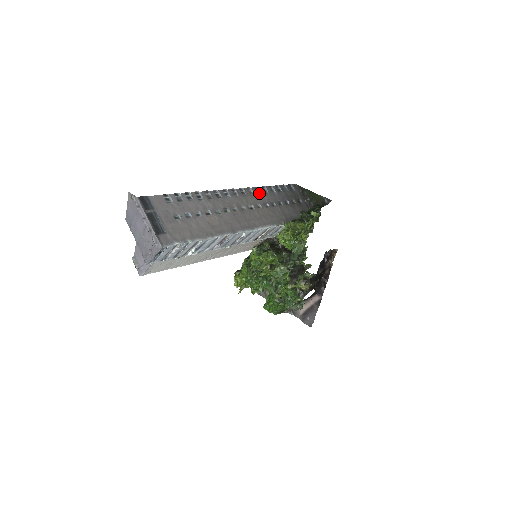
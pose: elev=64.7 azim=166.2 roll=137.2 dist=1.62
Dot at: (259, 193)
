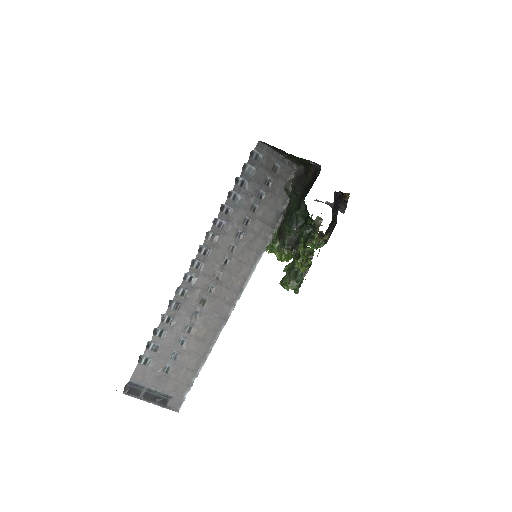
Dot at: (223, 226)
